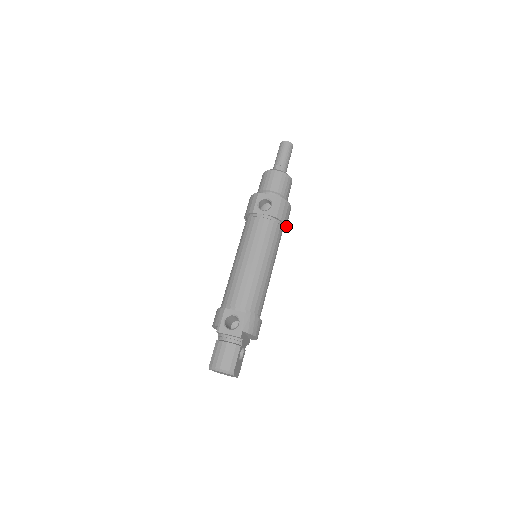
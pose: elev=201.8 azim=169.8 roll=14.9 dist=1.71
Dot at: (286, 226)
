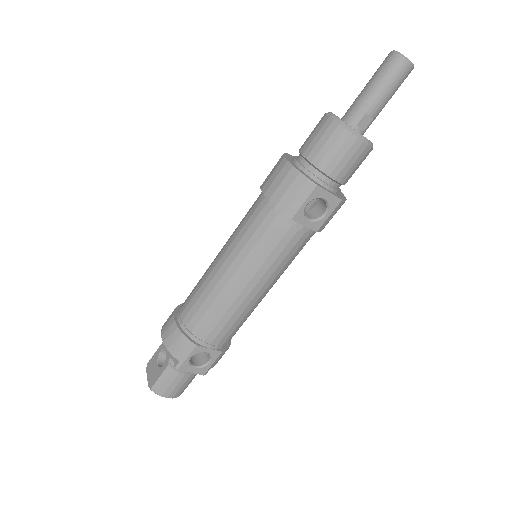
Dot at: occluded
